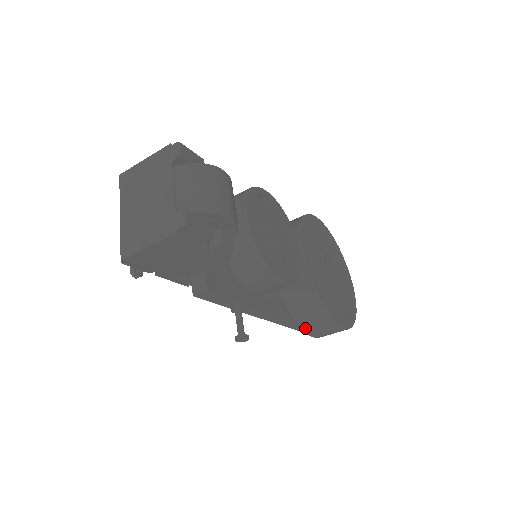
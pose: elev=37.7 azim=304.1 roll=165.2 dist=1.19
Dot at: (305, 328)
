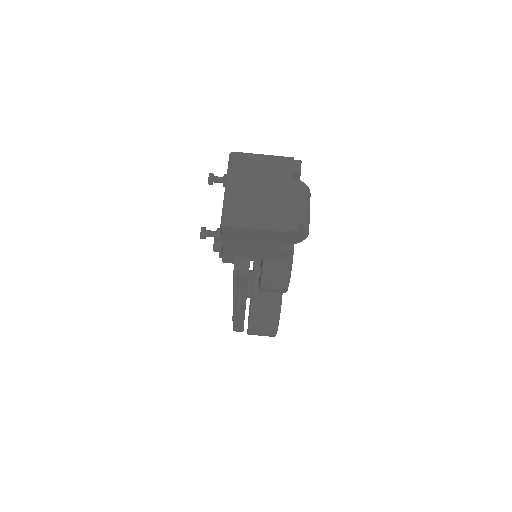
Dot at: (252, 324)
